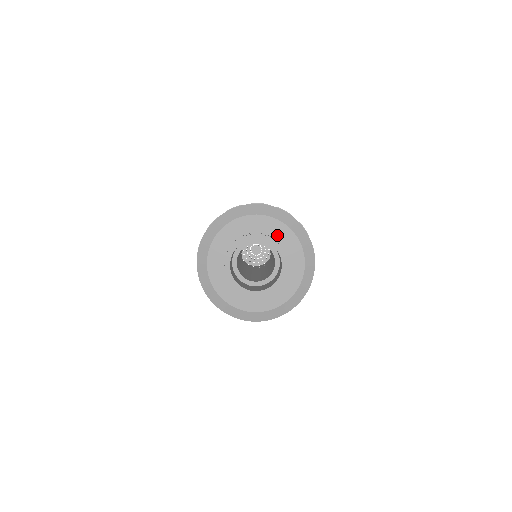
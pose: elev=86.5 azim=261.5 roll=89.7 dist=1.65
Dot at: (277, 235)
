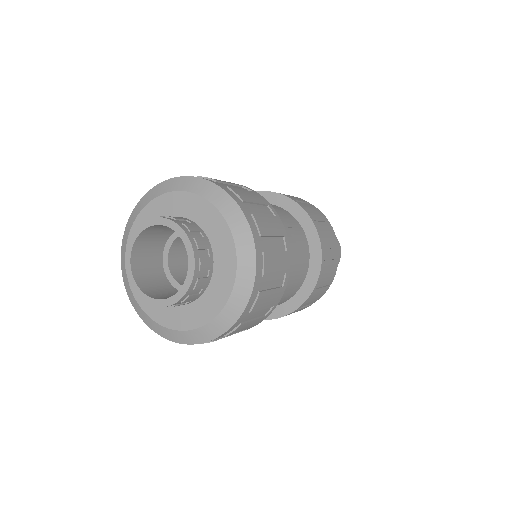
Dot at: (173, 211)
